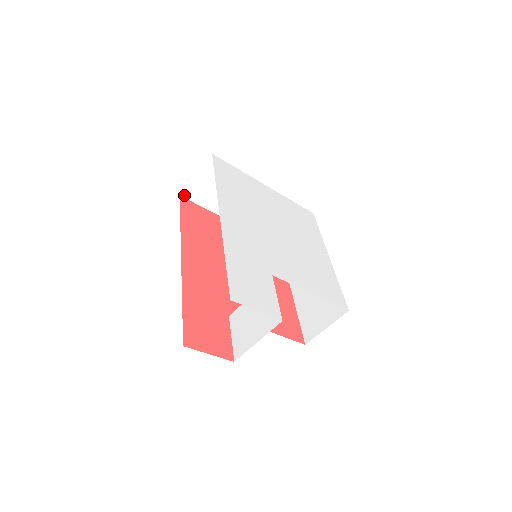
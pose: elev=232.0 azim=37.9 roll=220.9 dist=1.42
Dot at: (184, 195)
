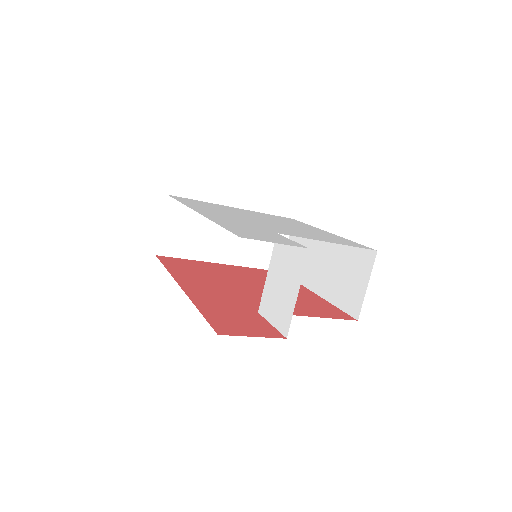
Dot at: (160, 253)
